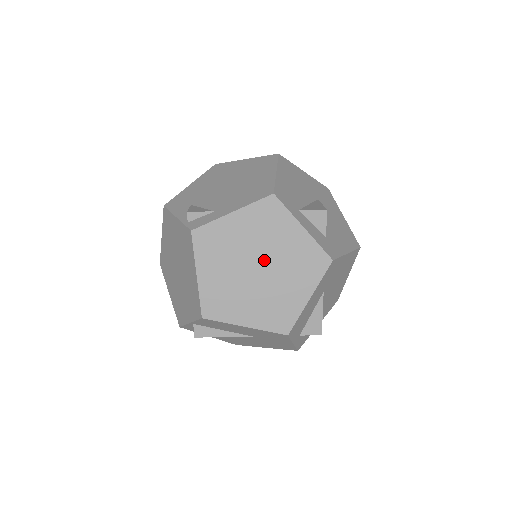
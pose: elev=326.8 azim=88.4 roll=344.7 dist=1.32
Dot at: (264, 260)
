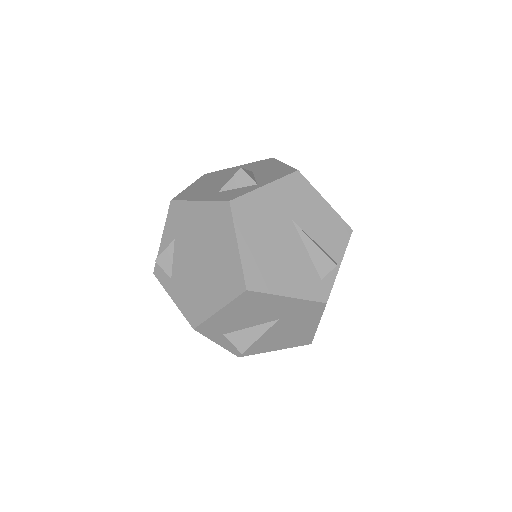
Dot at: occluded
